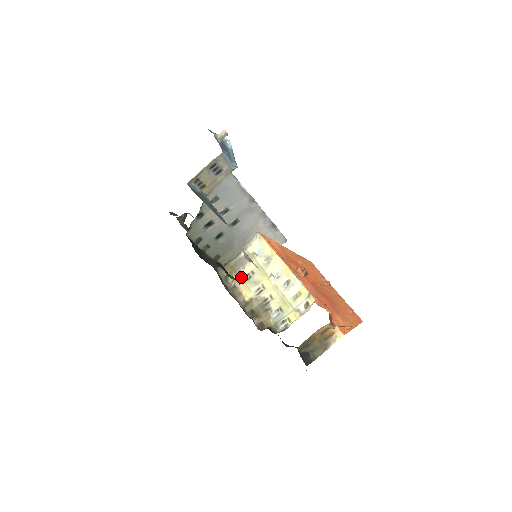
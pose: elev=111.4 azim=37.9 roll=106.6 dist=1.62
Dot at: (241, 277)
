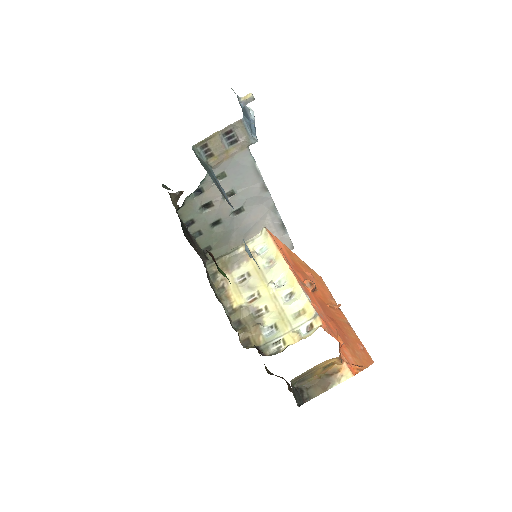
Dot at: (233, 277)
